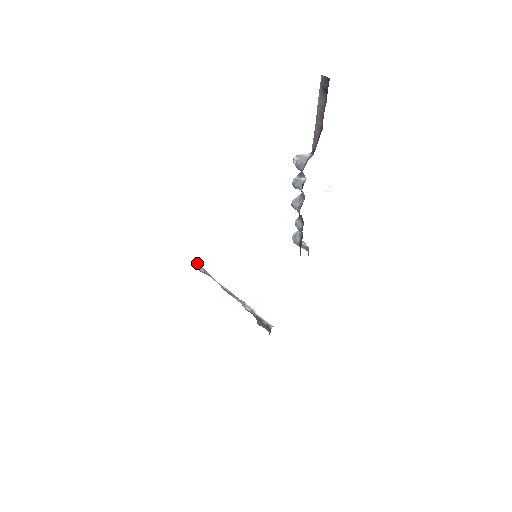
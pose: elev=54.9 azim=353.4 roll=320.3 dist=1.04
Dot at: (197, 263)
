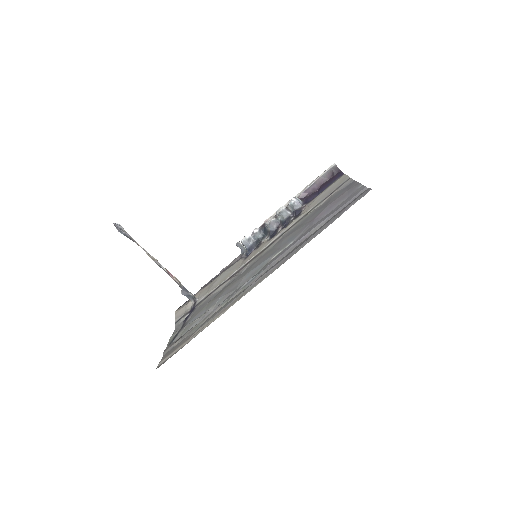
Dot at: (119, 225)
